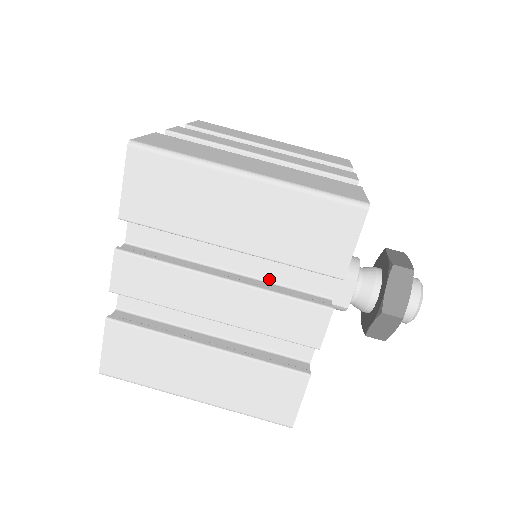
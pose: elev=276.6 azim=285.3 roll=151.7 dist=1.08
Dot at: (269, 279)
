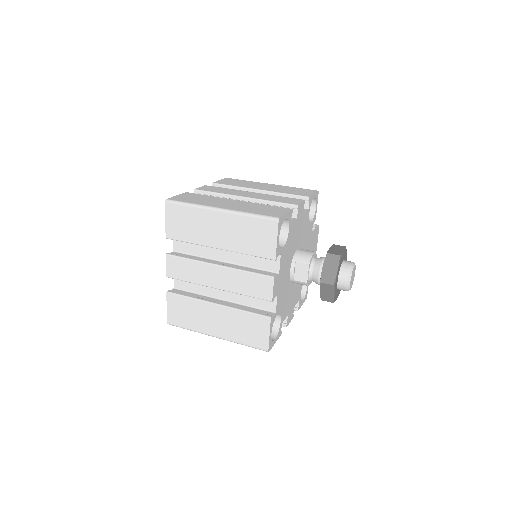
Dot at: (245, 265)
